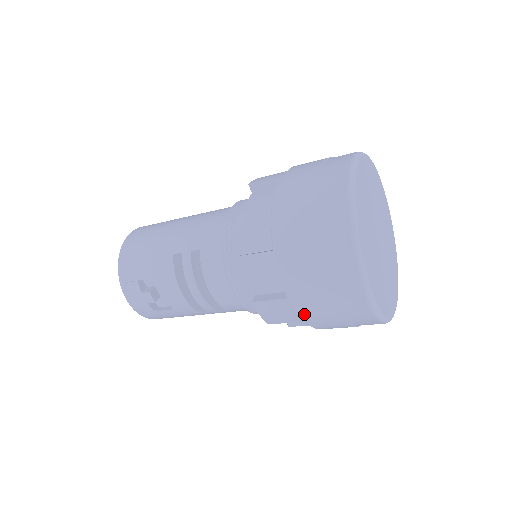
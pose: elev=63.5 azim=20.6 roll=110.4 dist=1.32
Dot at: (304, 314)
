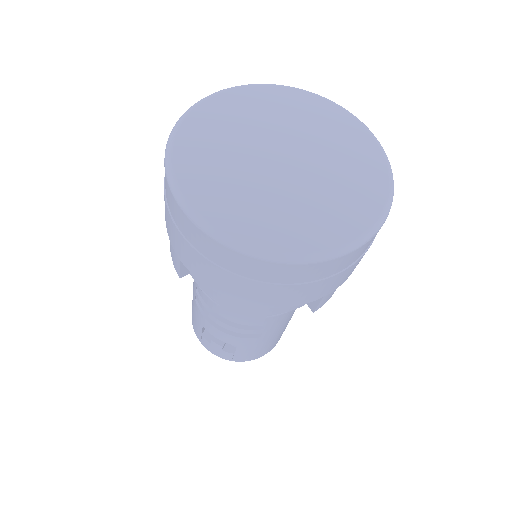
Dot at: (247, 302)
